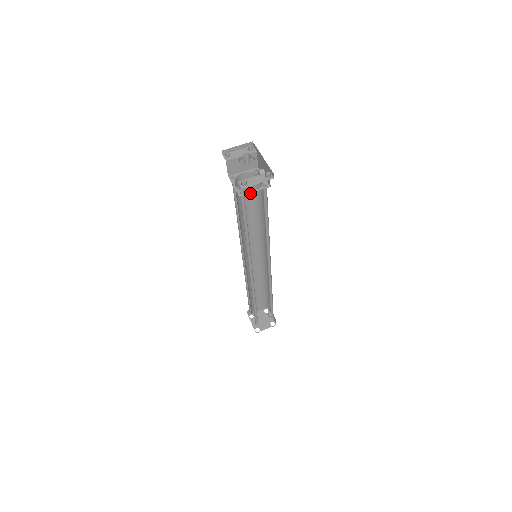
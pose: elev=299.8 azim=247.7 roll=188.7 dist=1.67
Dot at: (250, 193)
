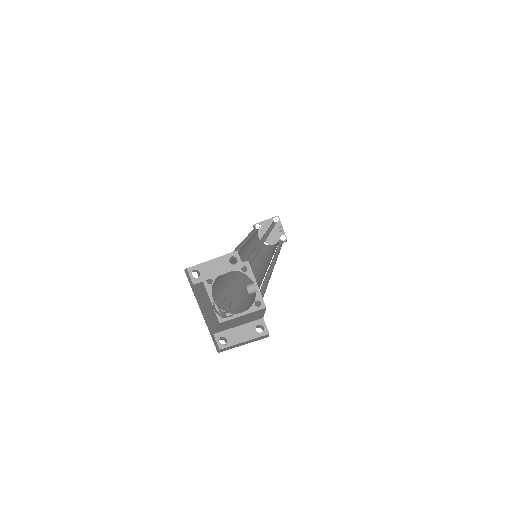
Dot at: occluded
